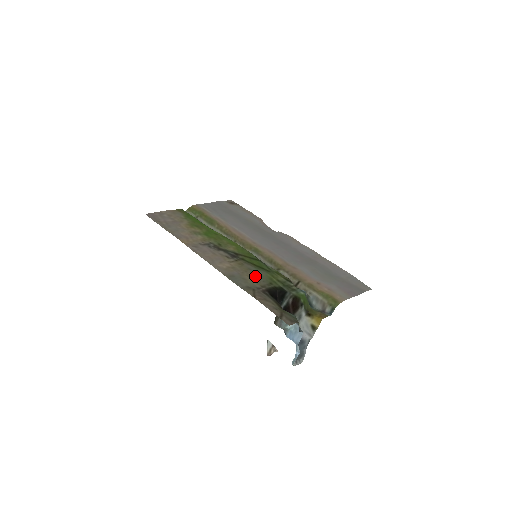
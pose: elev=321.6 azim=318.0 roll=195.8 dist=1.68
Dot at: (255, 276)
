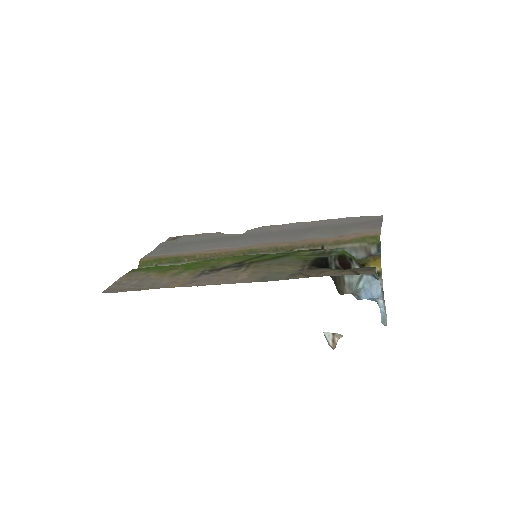
Dot at: (283, 265)
